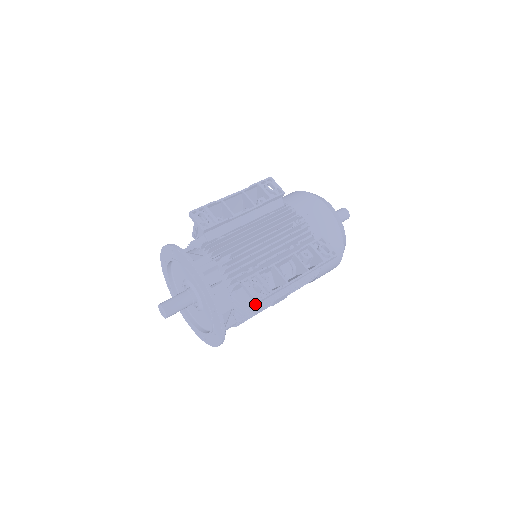
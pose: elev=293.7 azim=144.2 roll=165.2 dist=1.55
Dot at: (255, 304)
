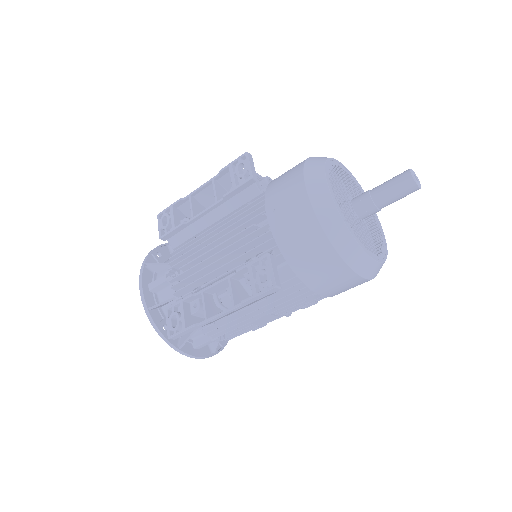
Dot at: (218, 326)
